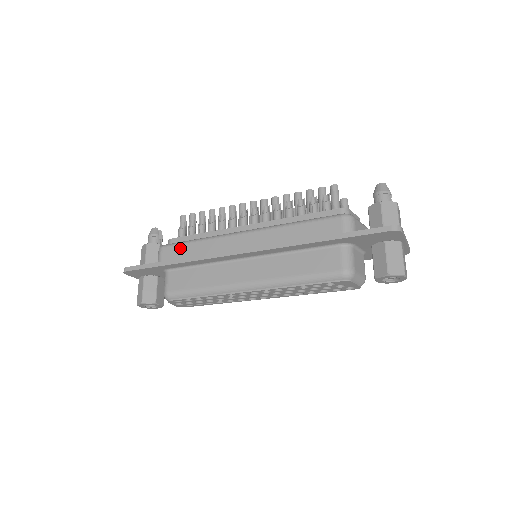
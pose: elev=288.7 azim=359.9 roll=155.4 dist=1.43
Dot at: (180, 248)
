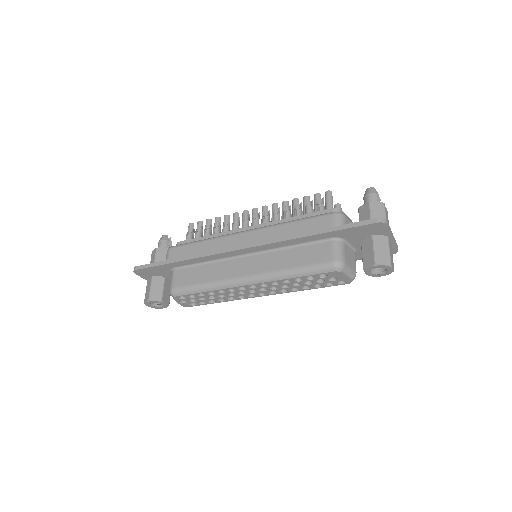
Dot at: (186, 248)
